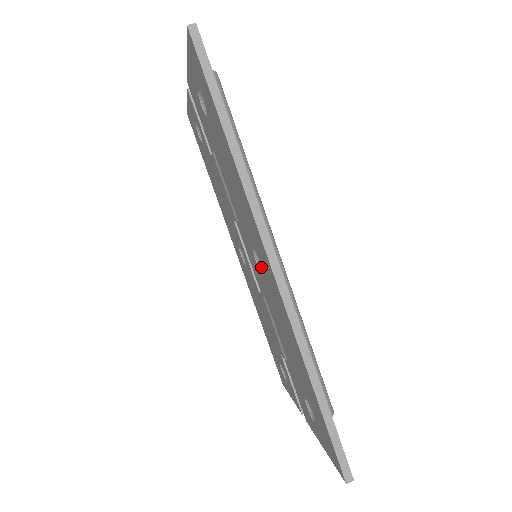
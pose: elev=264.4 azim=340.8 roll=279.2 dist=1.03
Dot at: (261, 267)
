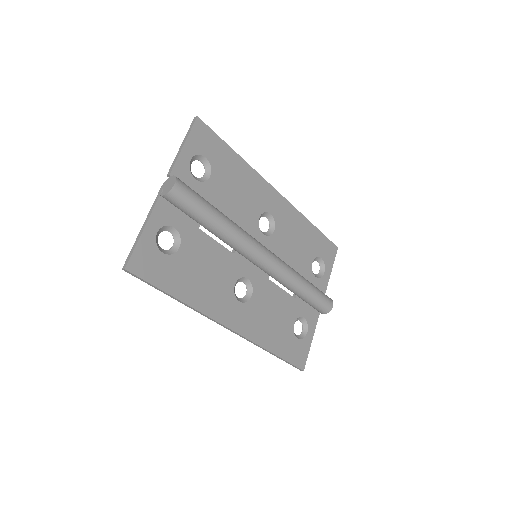
Dot at: (248, 284)
